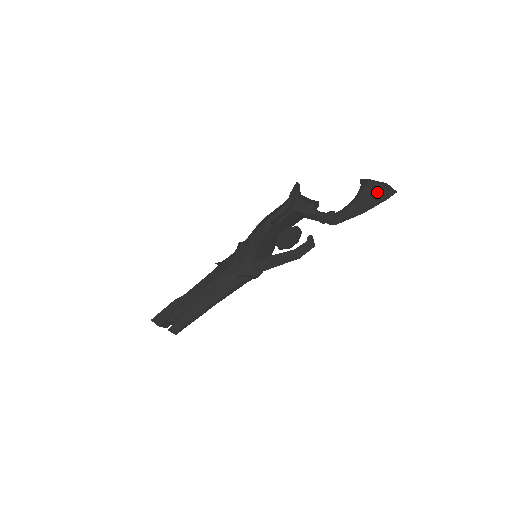
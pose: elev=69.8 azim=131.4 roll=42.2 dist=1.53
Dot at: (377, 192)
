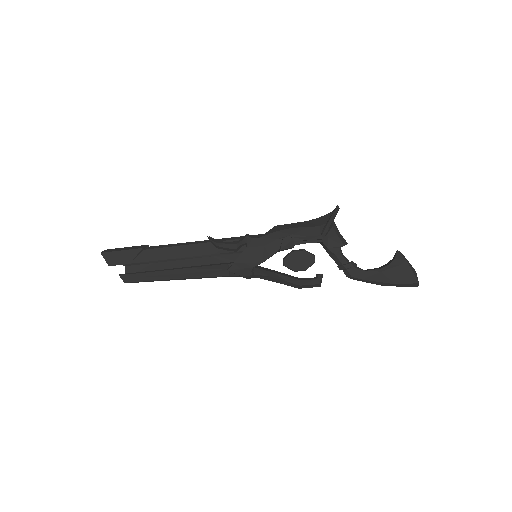
Dot at: (405, 277)
